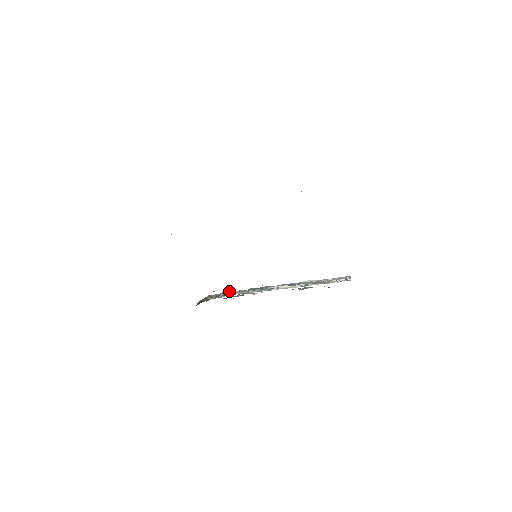
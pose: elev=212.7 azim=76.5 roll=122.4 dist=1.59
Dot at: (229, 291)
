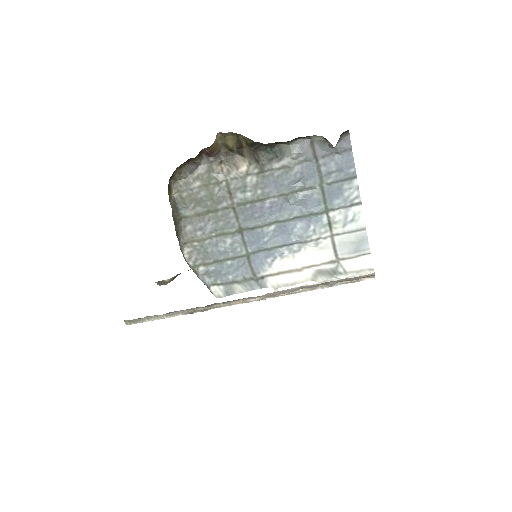
Dot at: (213, 288)
